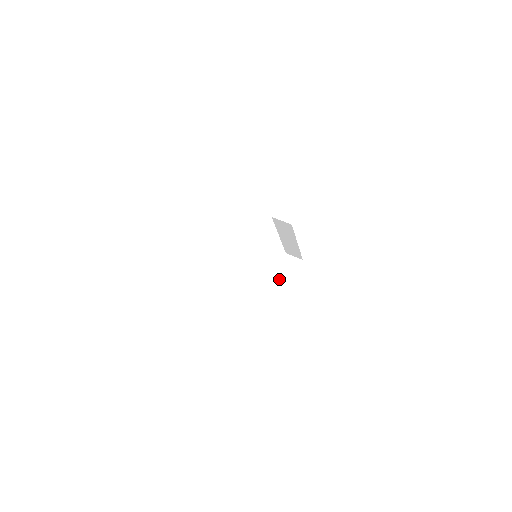
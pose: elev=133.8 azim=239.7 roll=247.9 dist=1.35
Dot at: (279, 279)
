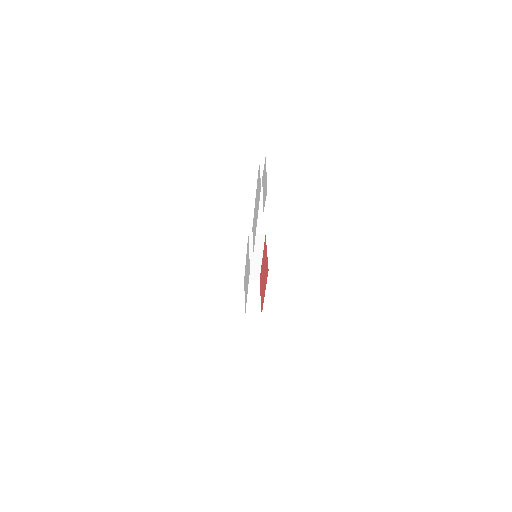
Dot at: (250, 297)
